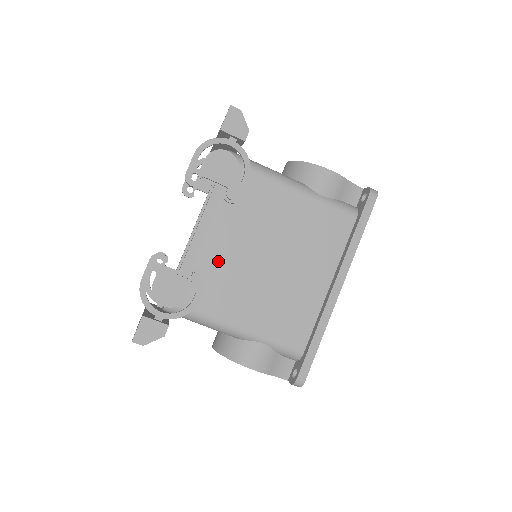
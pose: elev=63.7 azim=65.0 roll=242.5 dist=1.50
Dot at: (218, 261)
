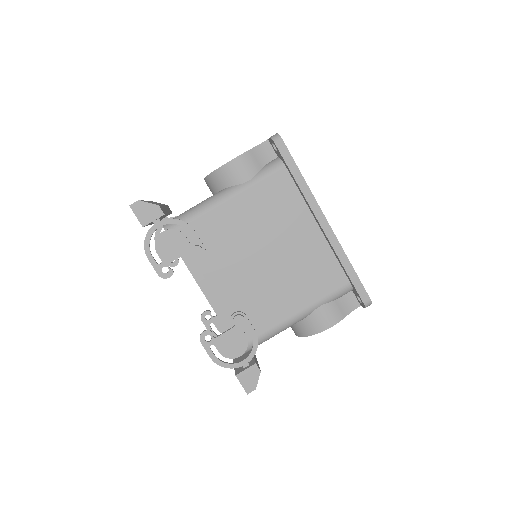
Dot at: (238, 295)
